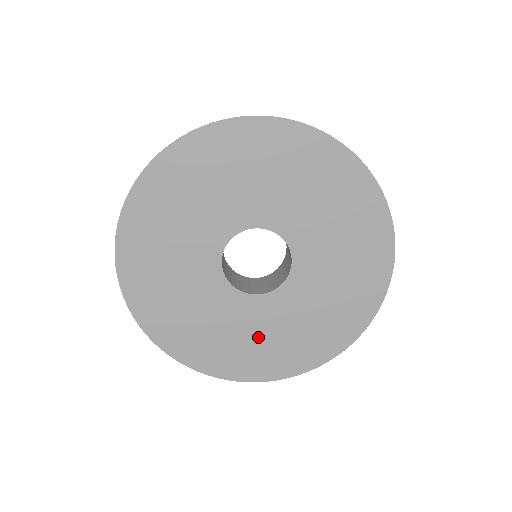
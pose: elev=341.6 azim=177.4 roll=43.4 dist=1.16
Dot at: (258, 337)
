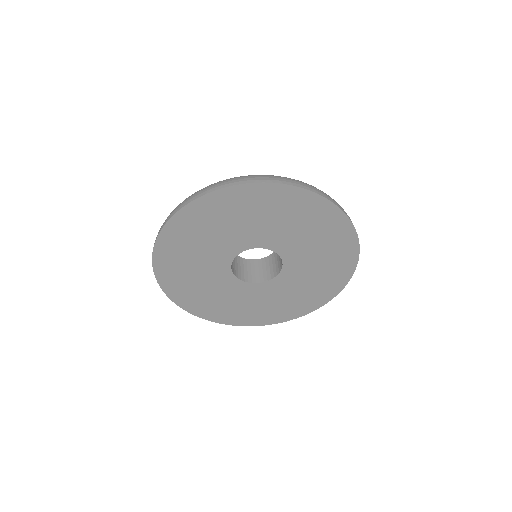
Dot at: (215, 295)
